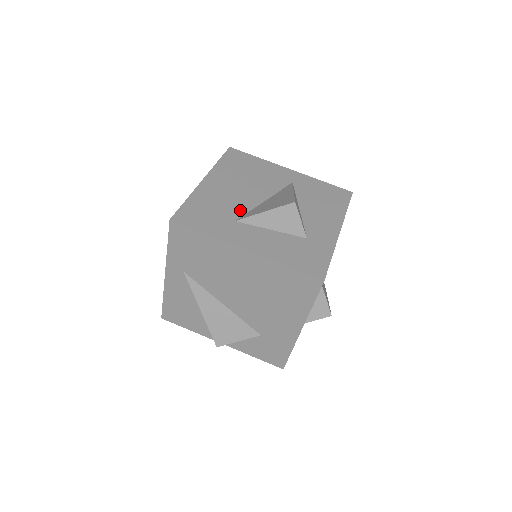
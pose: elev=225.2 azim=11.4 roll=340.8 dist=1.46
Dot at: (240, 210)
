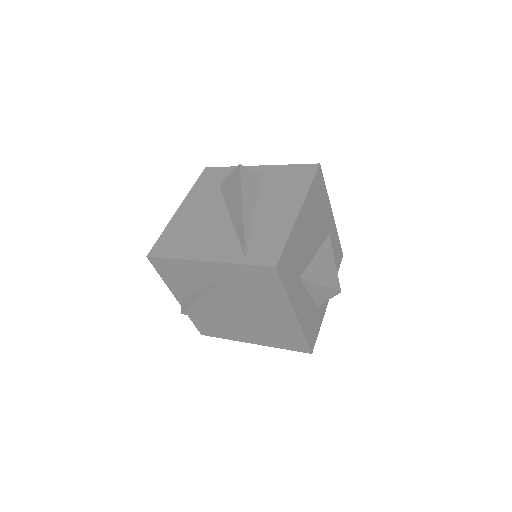
Dot at: (305, 264)
